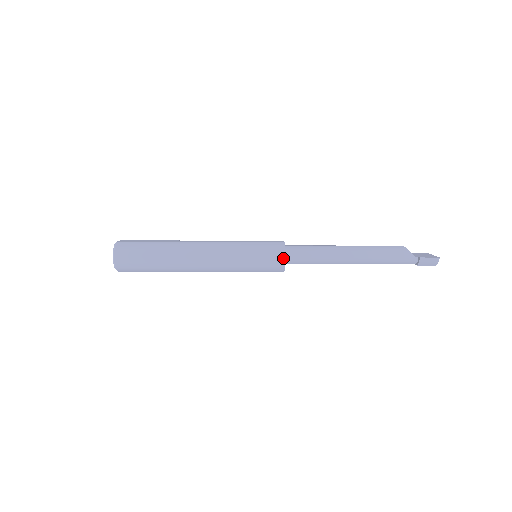
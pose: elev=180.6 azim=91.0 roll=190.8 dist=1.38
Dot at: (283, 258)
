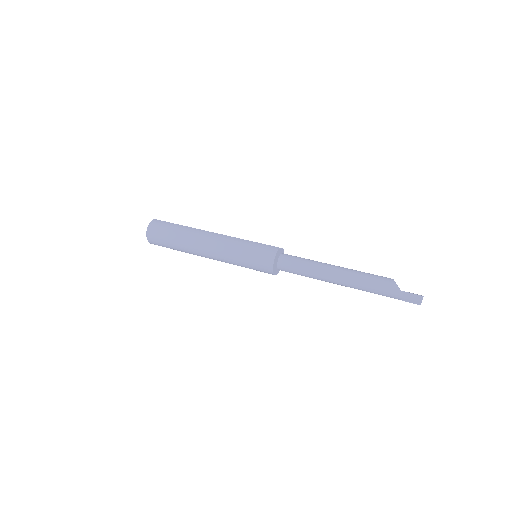
Dot at: (273, 259)
